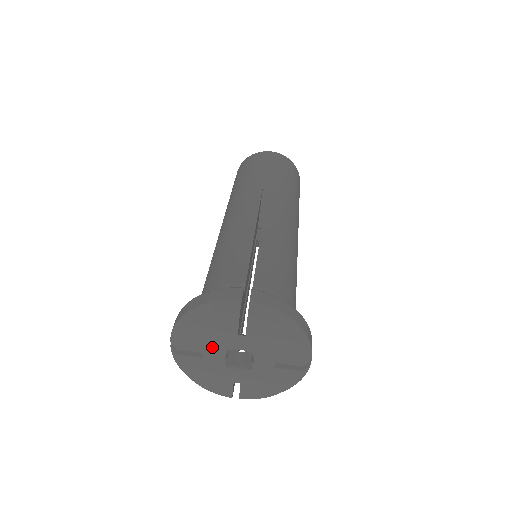
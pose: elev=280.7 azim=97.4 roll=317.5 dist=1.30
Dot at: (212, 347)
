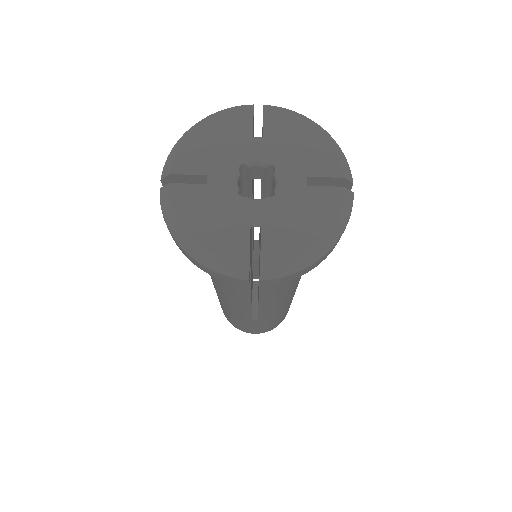
Dot at: (219, 163)
